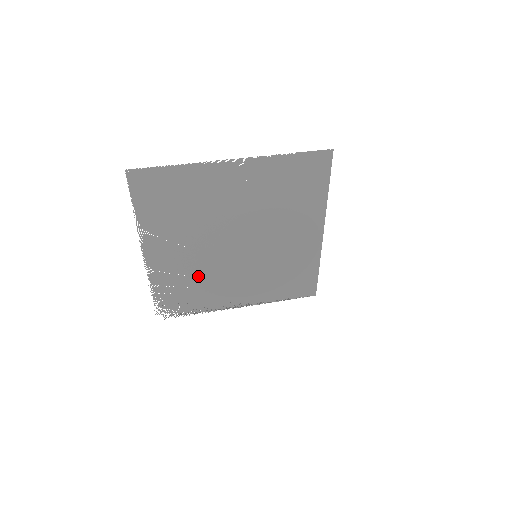
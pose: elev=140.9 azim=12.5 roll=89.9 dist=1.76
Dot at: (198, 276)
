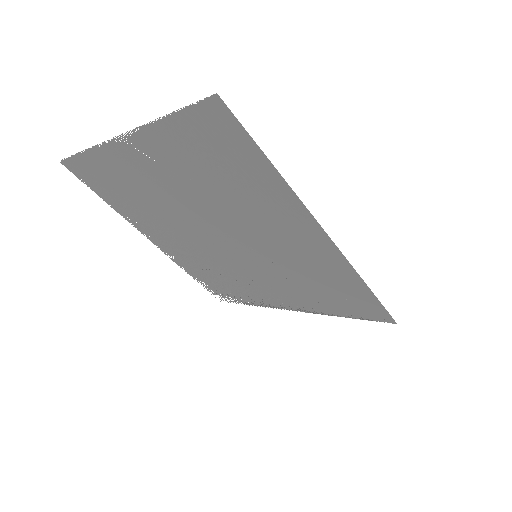
Dot at: (215, 268)
